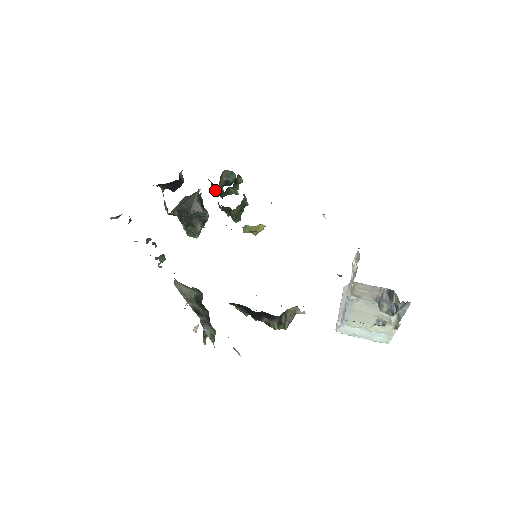
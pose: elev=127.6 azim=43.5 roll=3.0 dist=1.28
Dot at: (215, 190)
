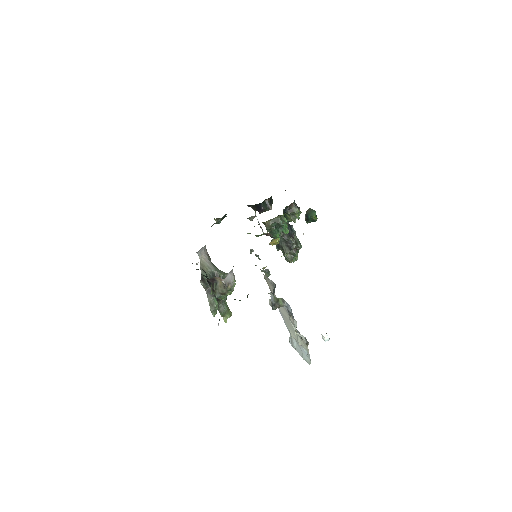
Dot at: occluded
